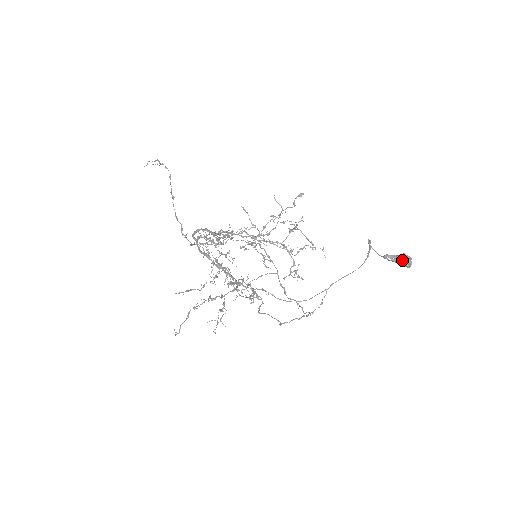
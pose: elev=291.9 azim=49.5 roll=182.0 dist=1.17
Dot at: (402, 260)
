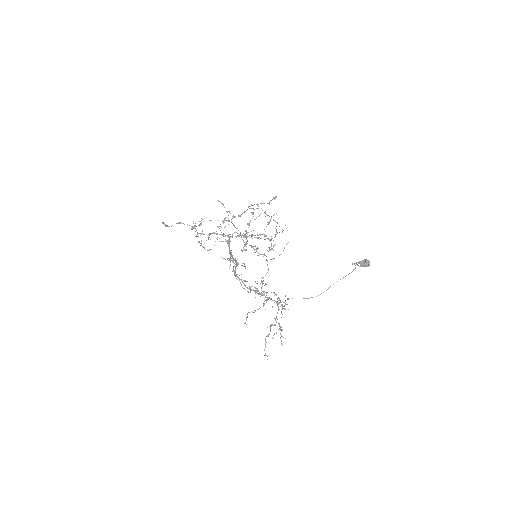
Dot at: (366, 264)
